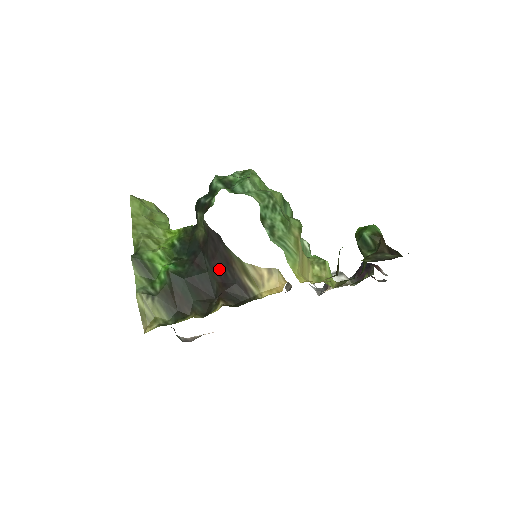
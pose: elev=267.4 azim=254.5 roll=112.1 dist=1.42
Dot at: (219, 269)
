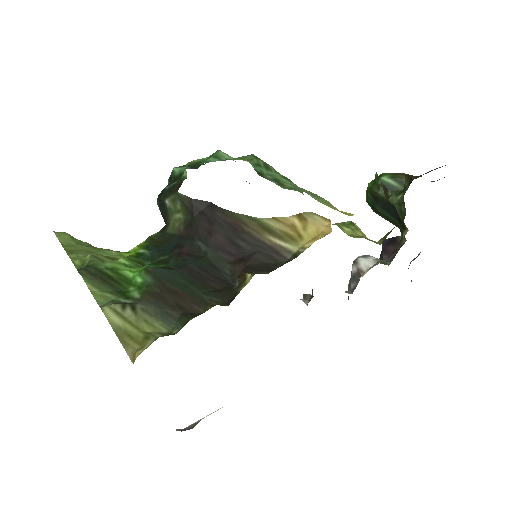
Dot at: (224, 244)
